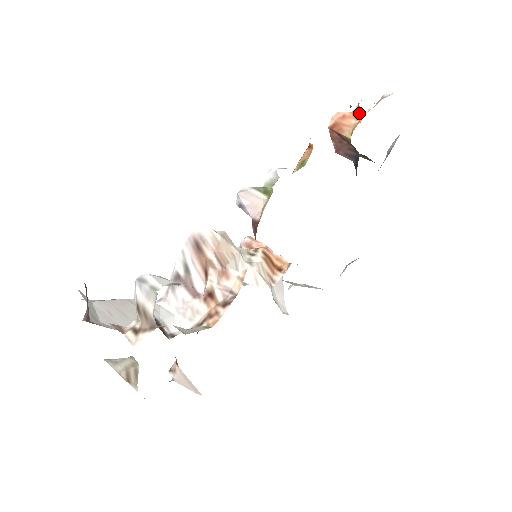
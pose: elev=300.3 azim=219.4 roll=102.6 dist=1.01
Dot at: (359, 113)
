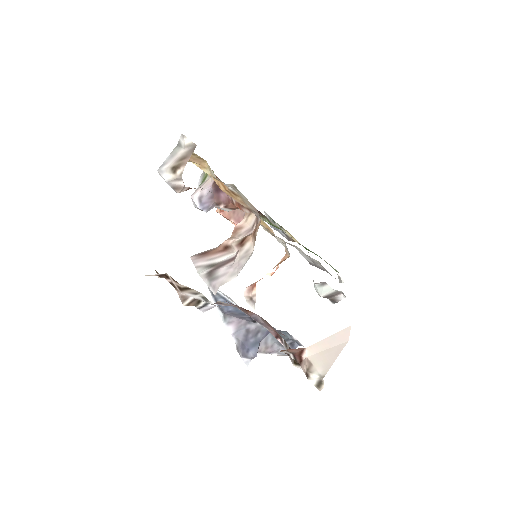
Dot at: occluded
